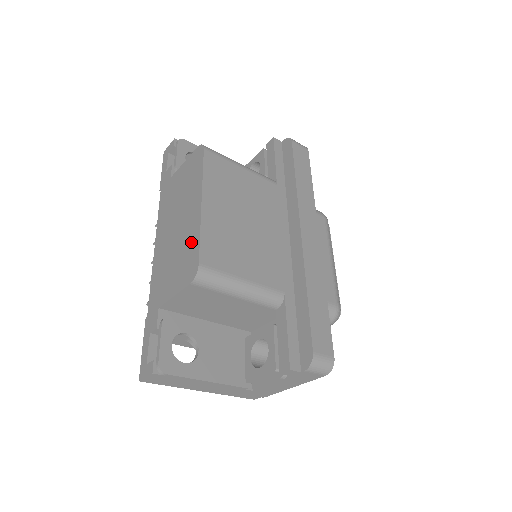
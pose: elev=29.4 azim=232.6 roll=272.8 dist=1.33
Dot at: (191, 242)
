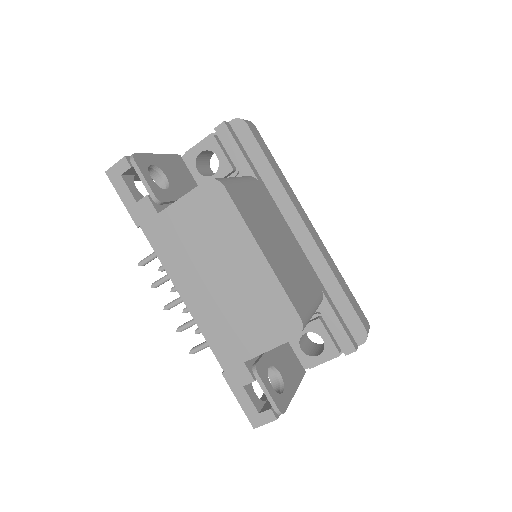
Dot at: (270, 297)
